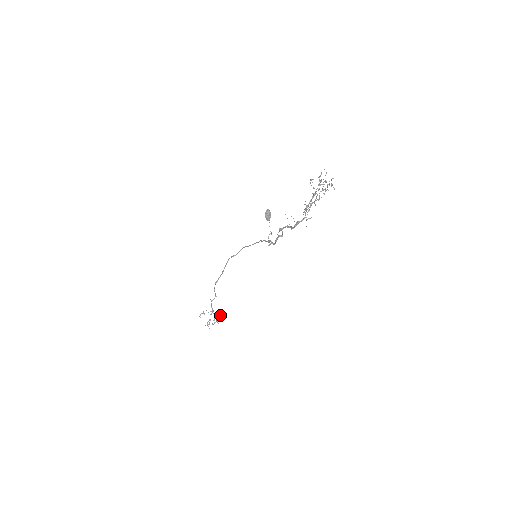
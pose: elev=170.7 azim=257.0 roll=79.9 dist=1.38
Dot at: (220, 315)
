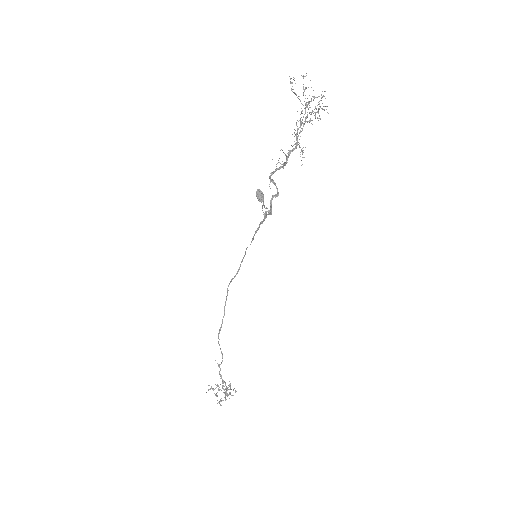
Dot at: occluded
